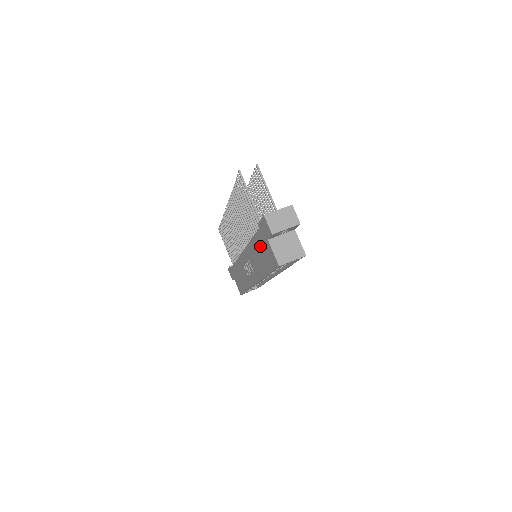
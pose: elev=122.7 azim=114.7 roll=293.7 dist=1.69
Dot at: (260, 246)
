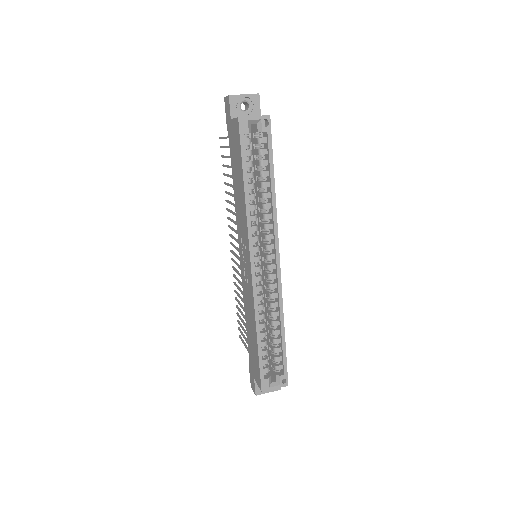
Dot at: (234, 159)
